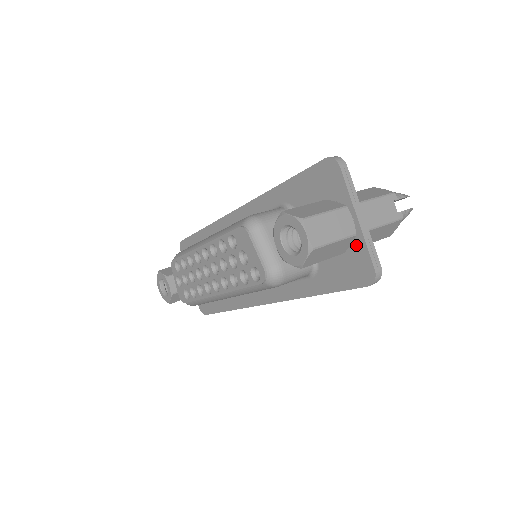
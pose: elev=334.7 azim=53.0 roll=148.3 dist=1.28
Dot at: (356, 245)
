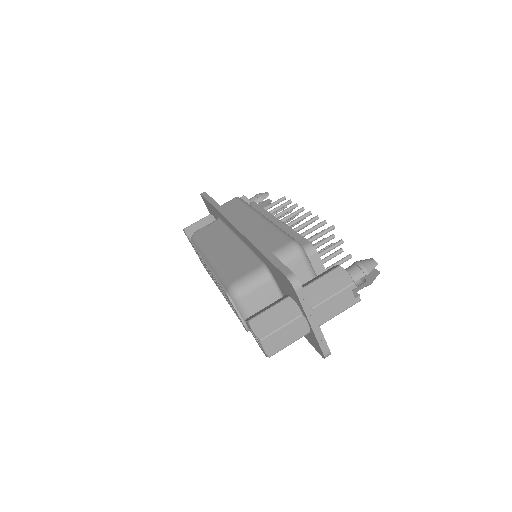
Dot at: (312, 334)
